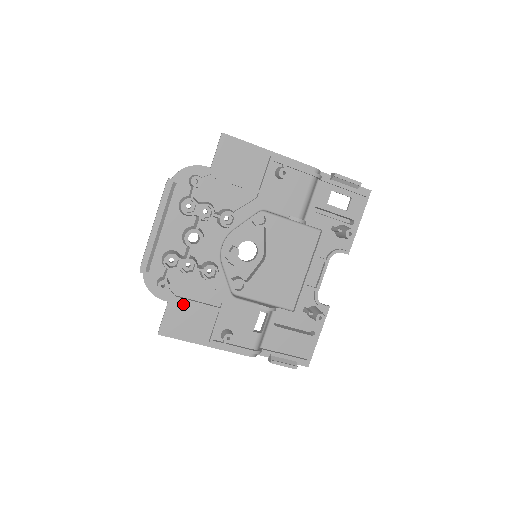
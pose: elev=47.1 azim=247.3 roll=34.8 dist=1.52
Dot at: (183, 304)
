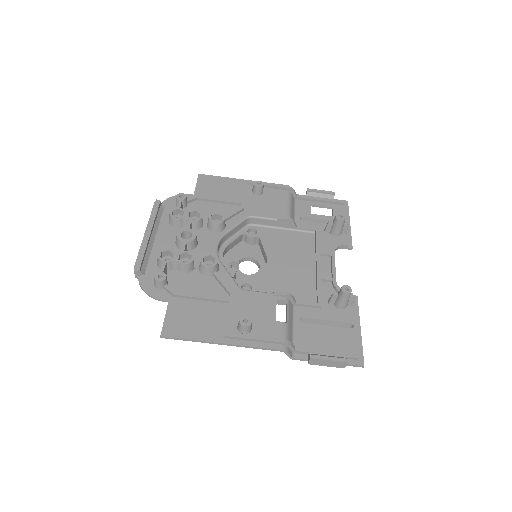
Dot at: (186, 301)
